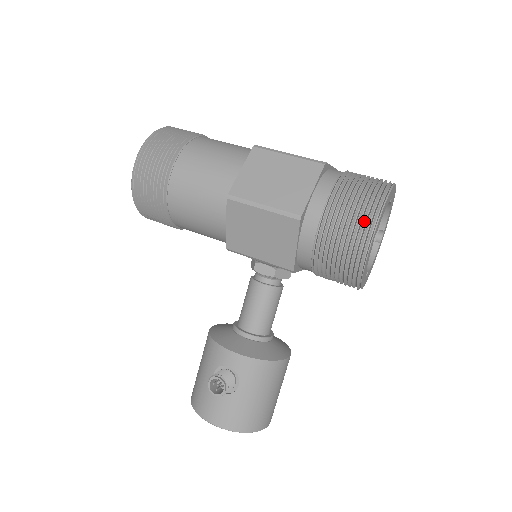
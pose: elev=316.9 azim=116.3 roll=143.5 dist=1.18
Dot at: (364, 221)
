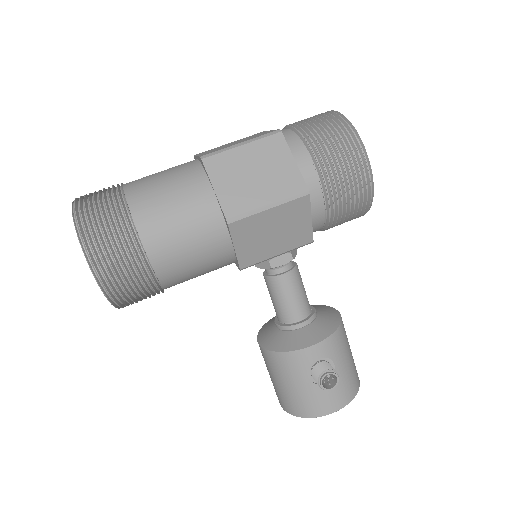
Dot at: (355, 157)
